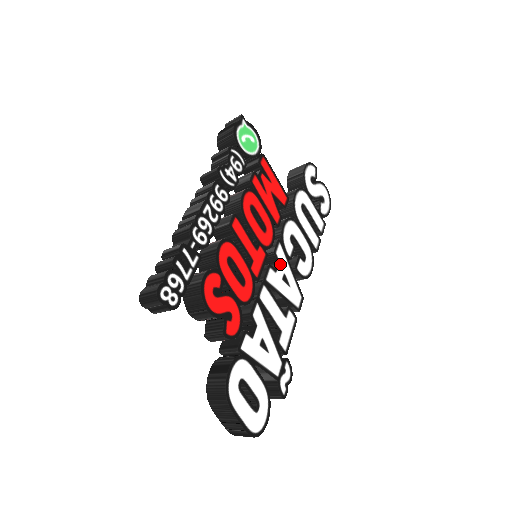
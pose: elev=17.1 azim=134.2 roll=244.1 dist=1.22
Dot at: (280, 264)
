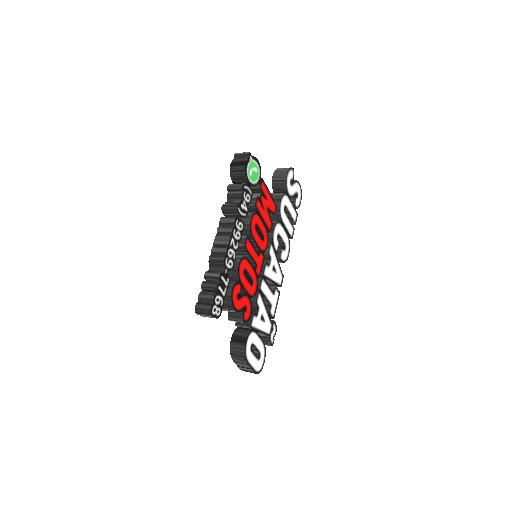
Dot at: (271, 259)
